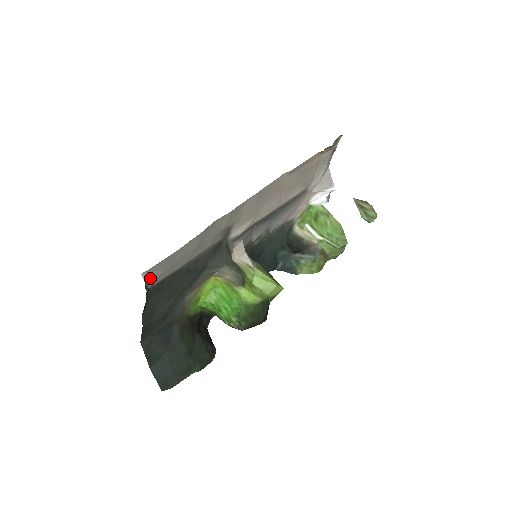
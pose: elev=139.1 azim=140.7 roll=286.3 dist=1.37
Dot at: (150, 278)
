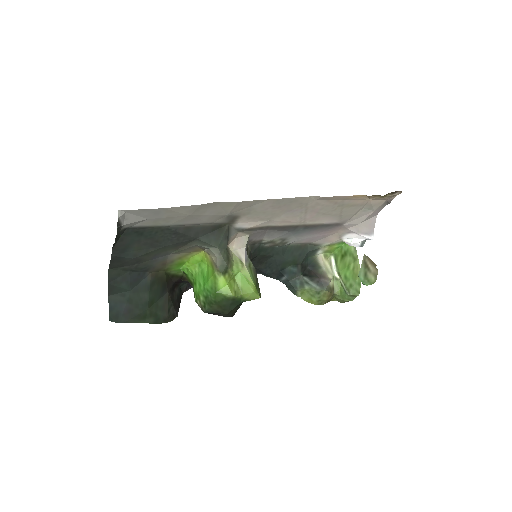
Dot at: (127, 218)
